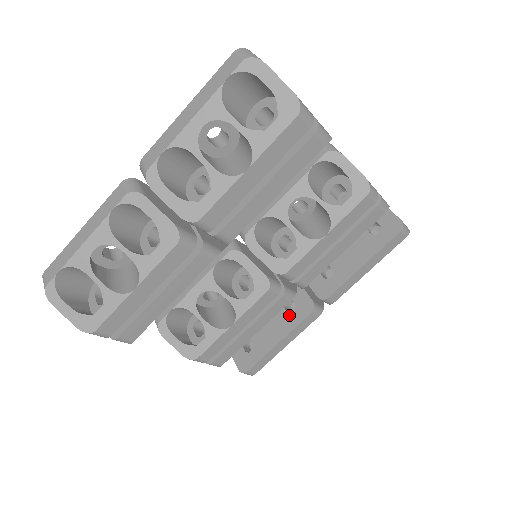
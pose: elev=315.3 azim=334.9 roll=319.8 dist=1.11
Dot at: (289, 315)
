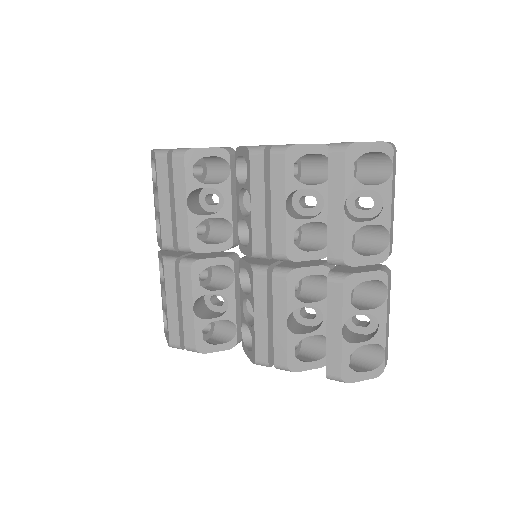
Dot at: occluded
